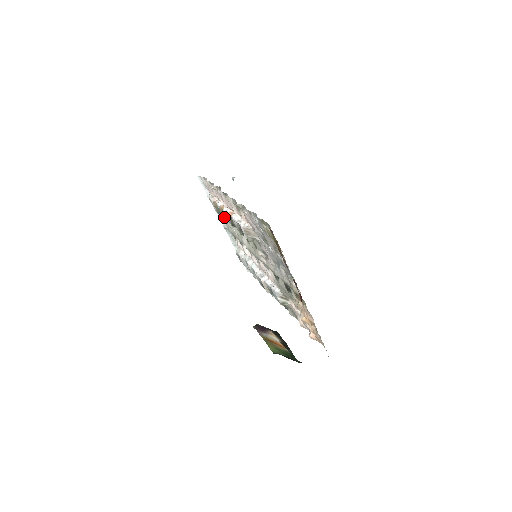
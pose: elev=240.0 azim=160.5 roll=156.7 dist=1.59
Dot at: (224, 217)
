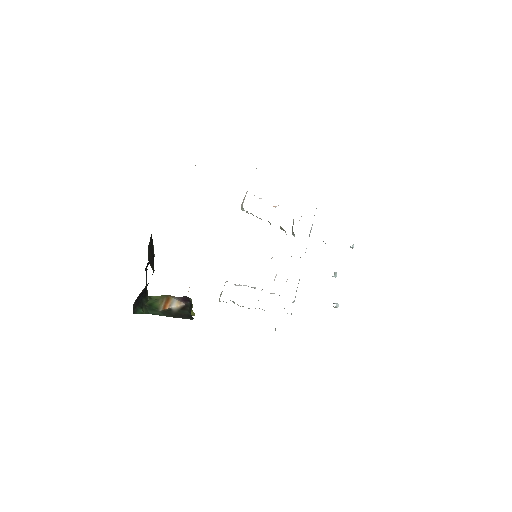
Dot at: occluded
